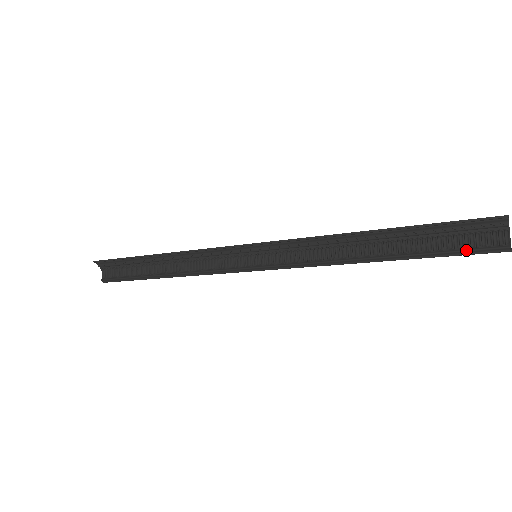
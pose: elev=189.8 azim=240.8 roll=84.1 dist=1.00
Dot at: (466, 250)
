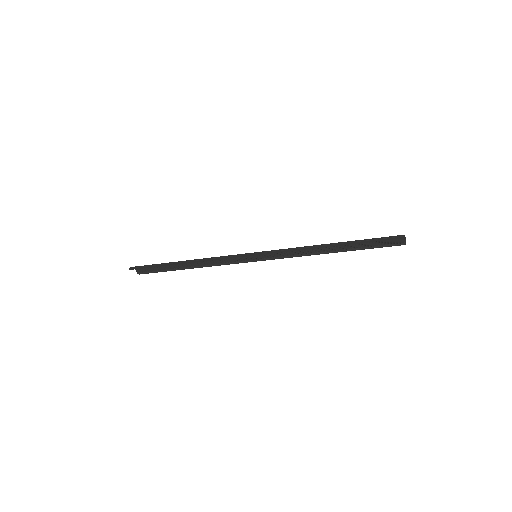
Dot at: occluded
